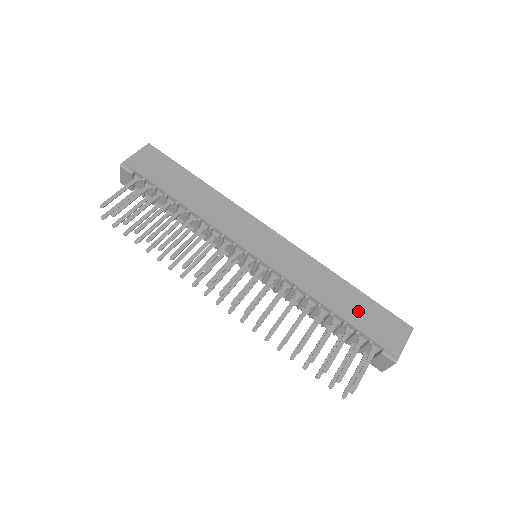
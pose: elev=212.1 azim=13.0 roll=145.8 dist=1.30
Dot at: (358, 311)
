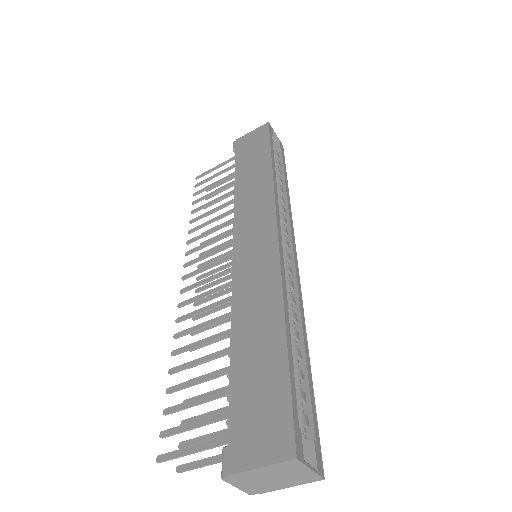
Dot at: (255, 371)
